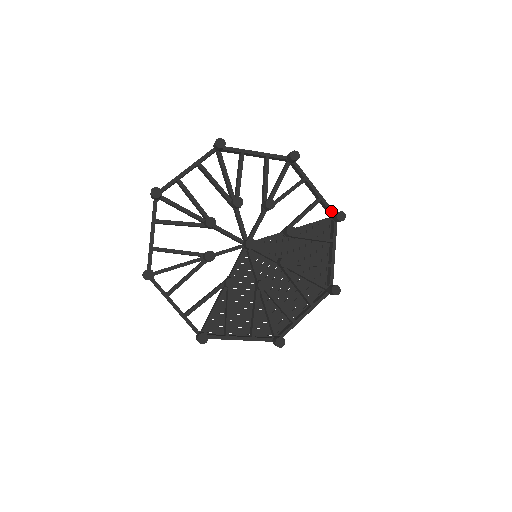
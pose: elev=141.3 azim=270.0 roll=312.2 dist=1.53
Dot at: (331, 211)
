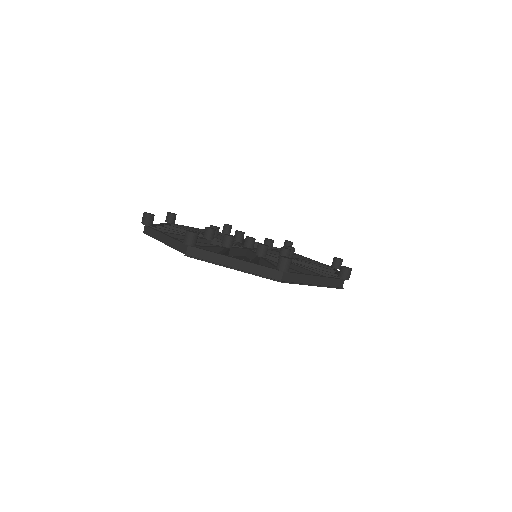
Dot at: (329, 266)
